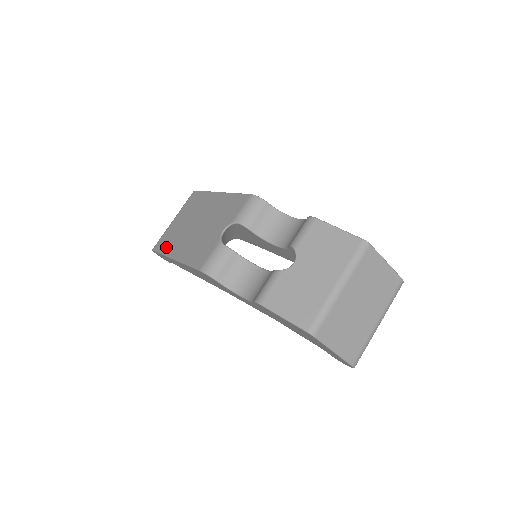
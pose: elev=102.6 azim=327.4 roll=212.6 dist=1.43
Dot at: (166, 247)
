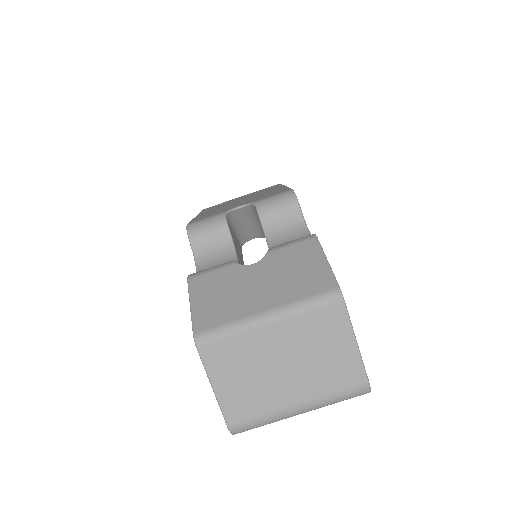
Dot at: occluded
